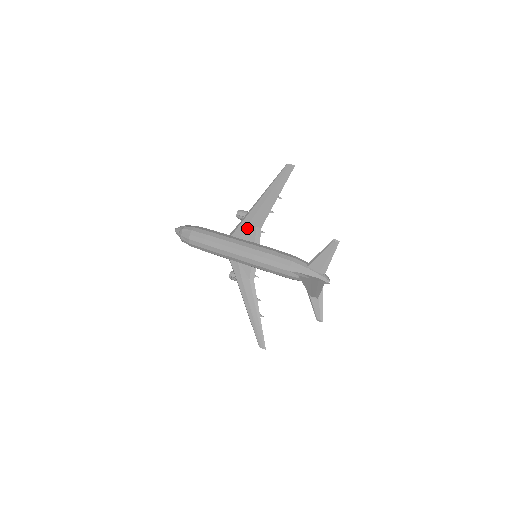
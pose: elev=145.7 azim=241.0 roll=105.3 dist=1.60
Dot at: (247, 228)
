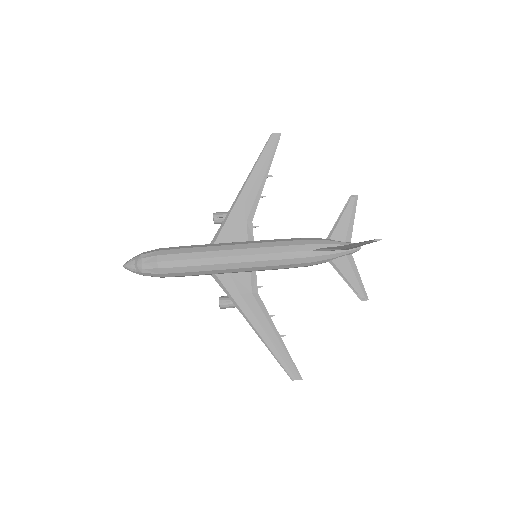
Dot at: (234, 226)
